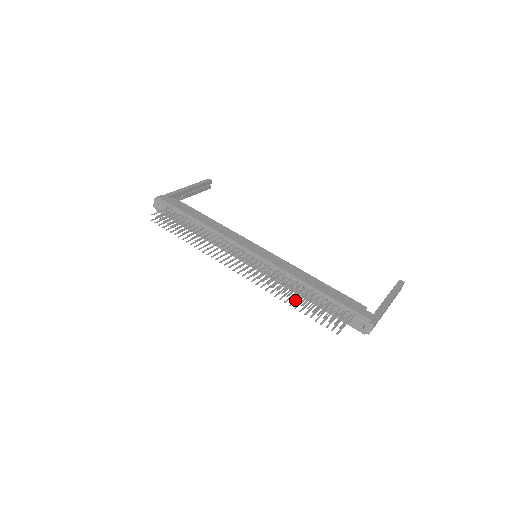
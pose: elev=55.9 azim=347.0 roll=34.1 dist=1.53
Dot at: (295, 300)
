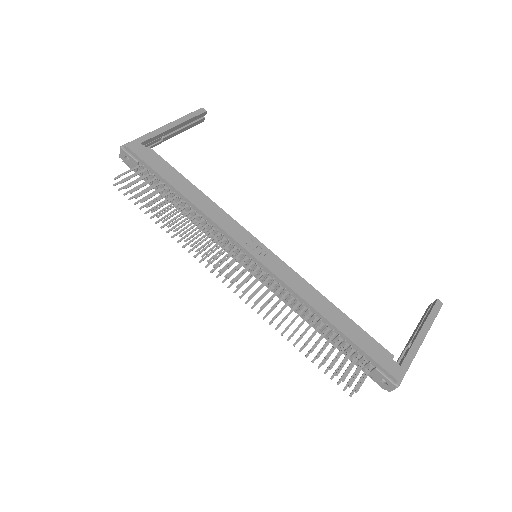
Dot at: occluded
